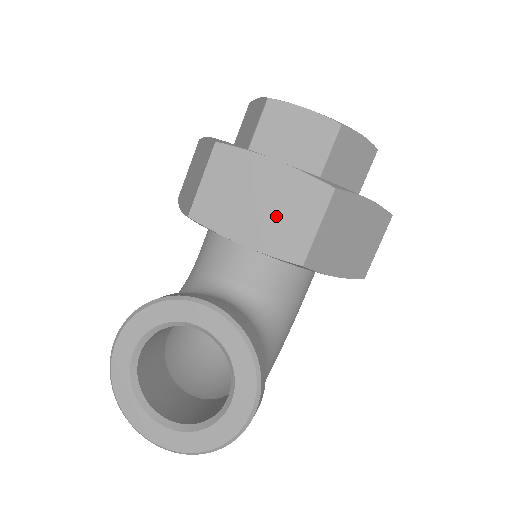
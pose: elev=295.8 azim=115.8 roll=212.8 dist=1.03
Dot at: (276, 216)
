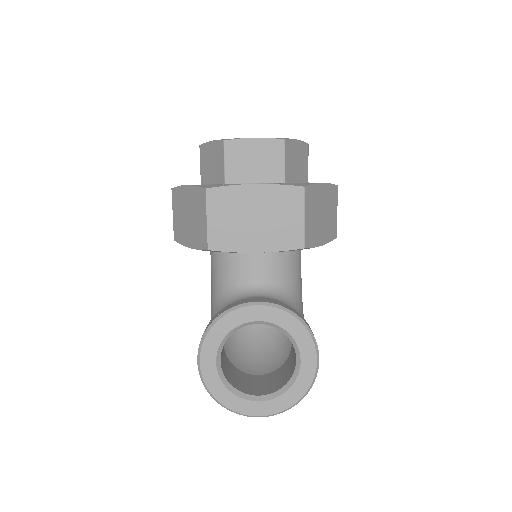
Dot at: (272, 222)
